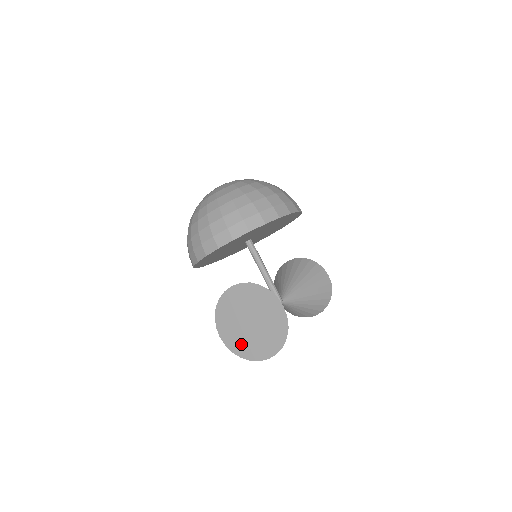
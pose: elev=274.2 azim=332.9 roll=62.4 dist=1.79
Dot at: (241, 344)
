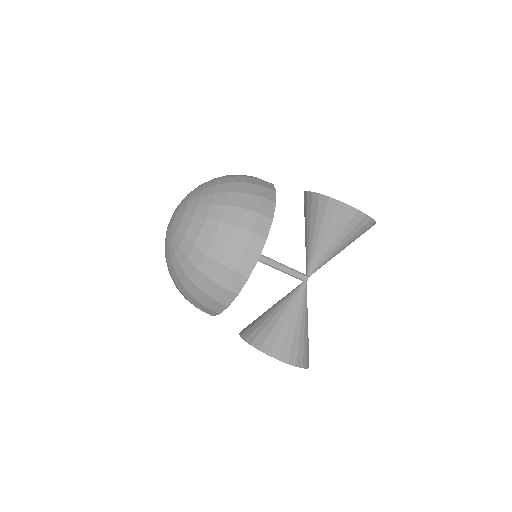
Dot at: occluded
